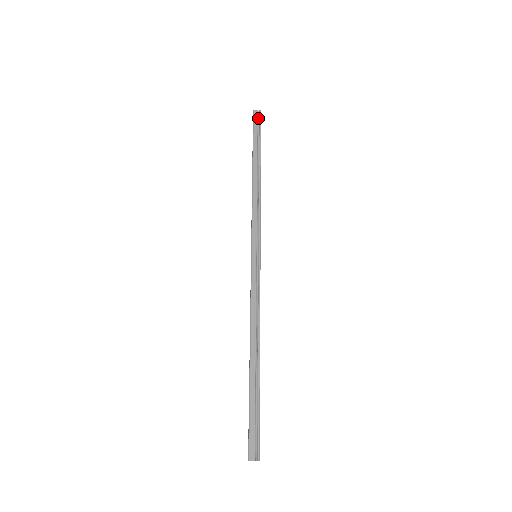
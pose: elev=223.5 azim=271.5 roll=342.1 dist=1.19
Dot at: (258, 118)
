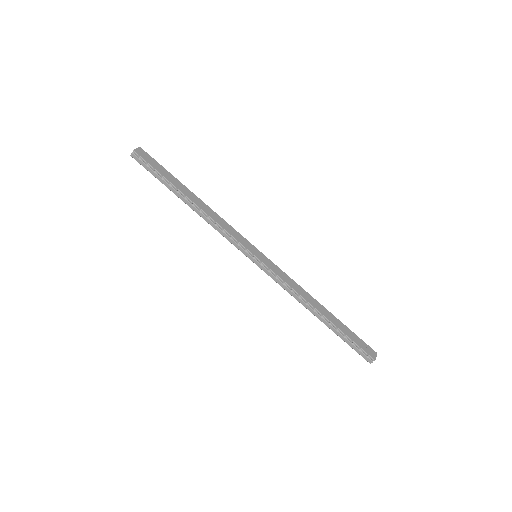
Dot at: (140, 158)
